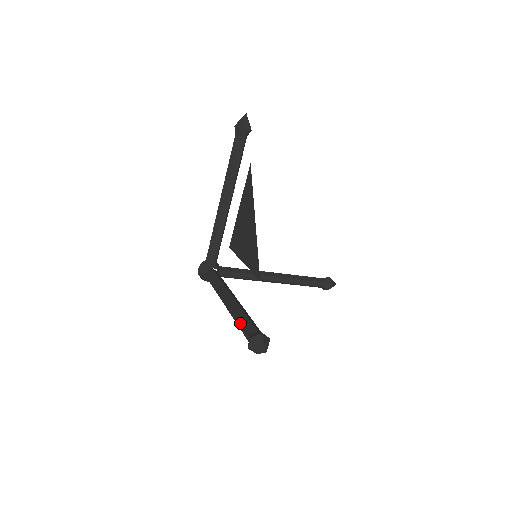
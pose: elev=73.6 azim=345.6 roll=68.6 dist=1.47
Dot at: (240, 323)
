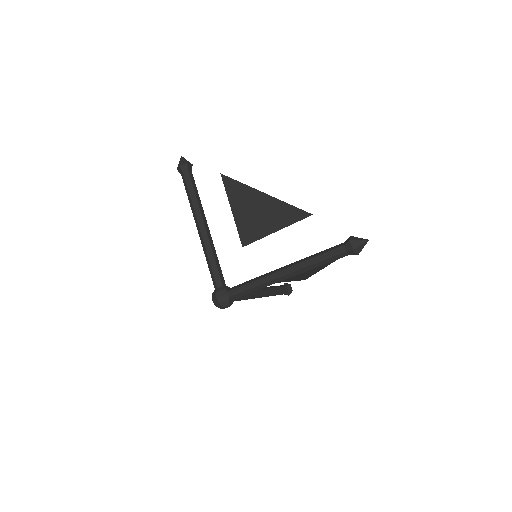
Dot at: (322, 256)
